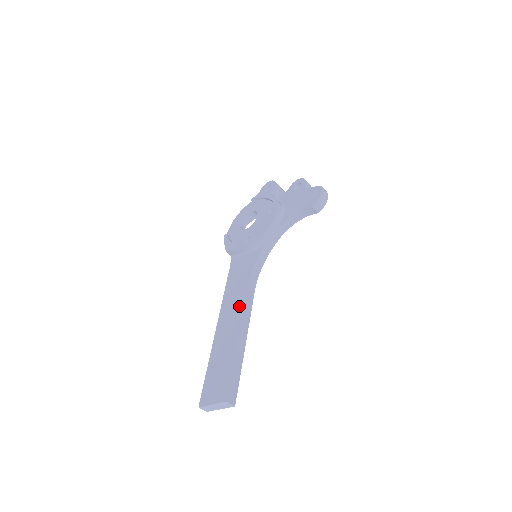
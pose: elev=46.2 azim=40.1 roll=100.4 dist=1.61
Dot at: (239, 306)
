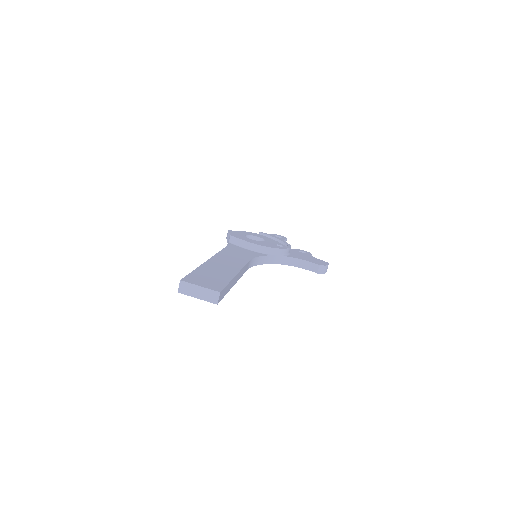
Dot at: (239, 263)
